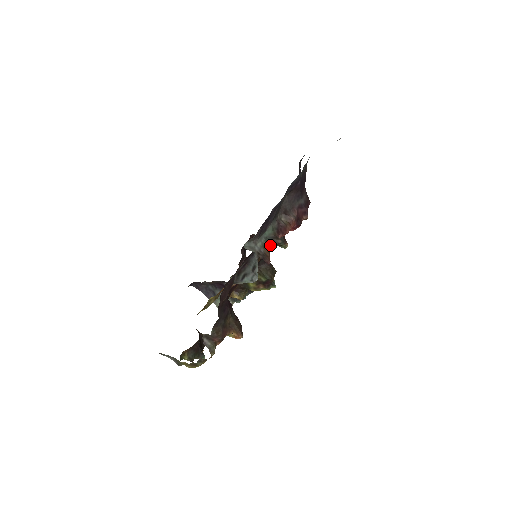
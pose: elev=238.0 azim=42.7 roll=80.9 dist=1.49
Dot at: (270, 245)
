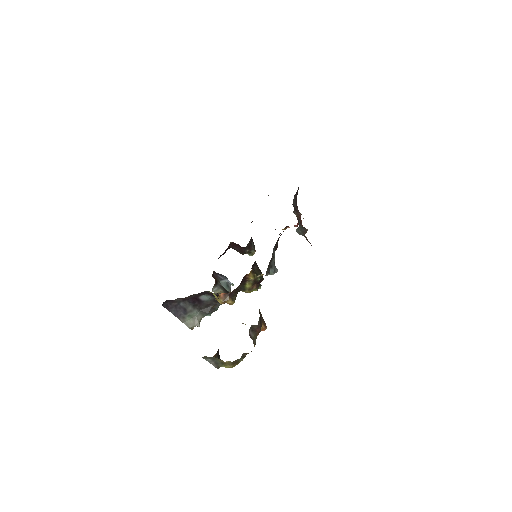
Dot at: (304, 233)
